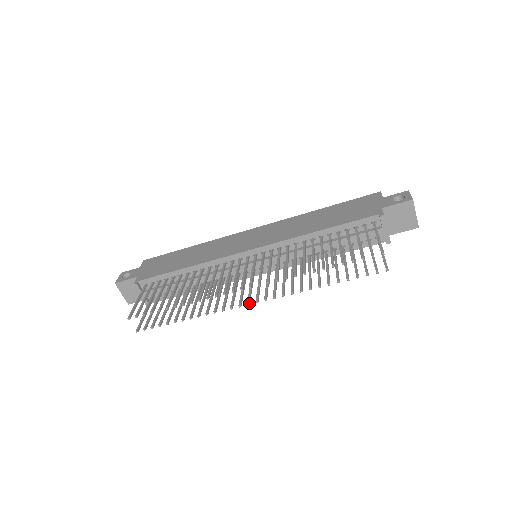
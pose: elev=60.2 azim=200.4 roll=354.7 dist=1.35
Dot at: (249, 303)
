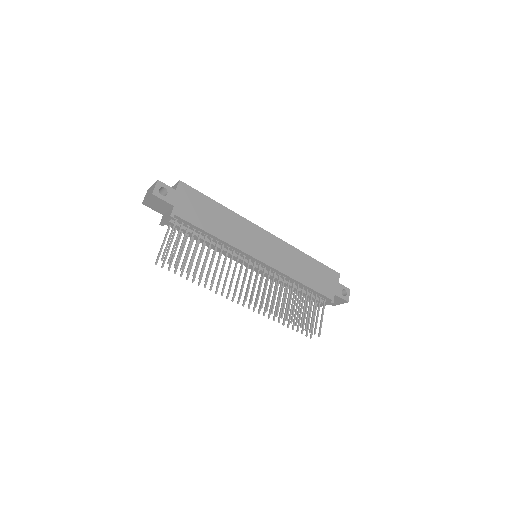
Dot at: occluded
